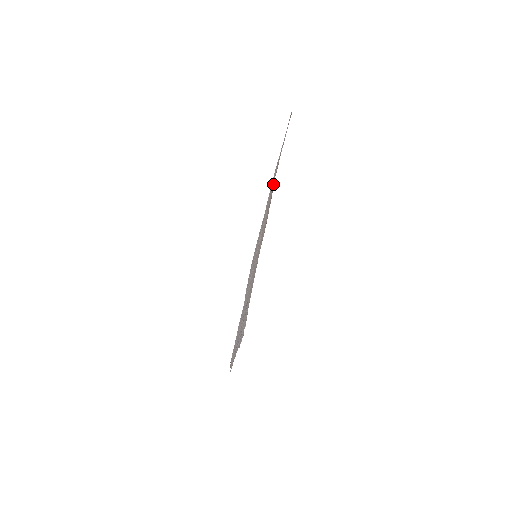
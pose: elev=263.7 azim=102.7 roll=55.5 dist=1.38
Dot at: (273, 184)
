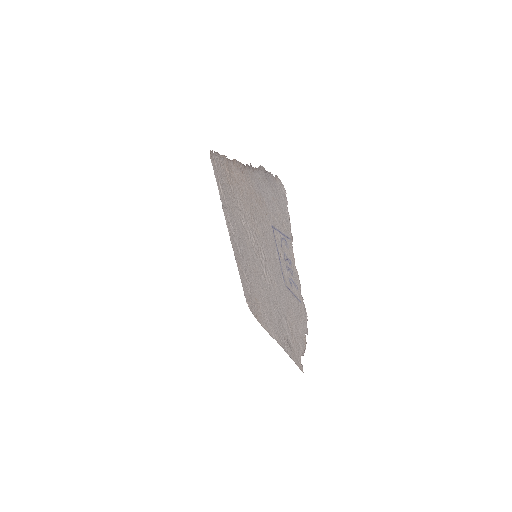
Dot at: (230, 161)
